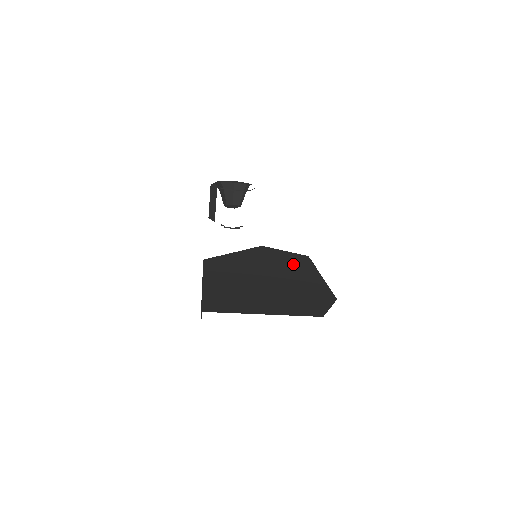
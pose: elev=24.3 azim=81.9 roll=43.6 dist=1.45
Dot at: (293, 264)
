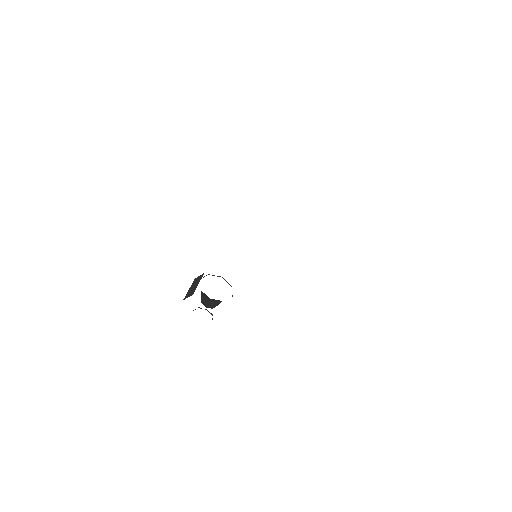
Dot at: occluded
